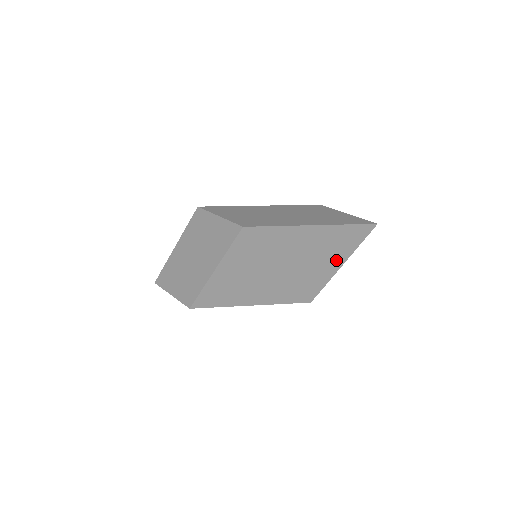
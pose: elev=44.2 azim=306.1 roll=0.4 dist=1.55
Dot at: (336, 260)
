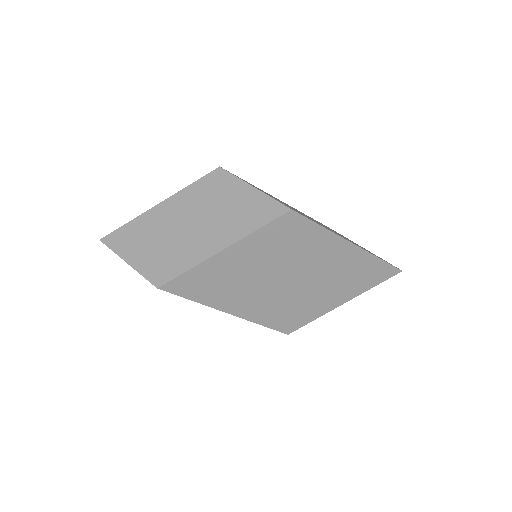
Dot at: (344, 294)
